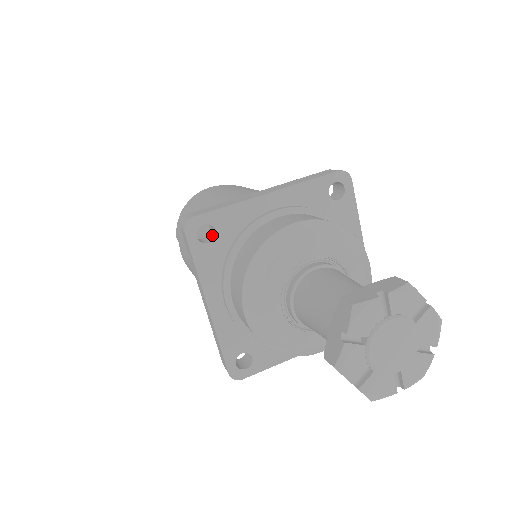
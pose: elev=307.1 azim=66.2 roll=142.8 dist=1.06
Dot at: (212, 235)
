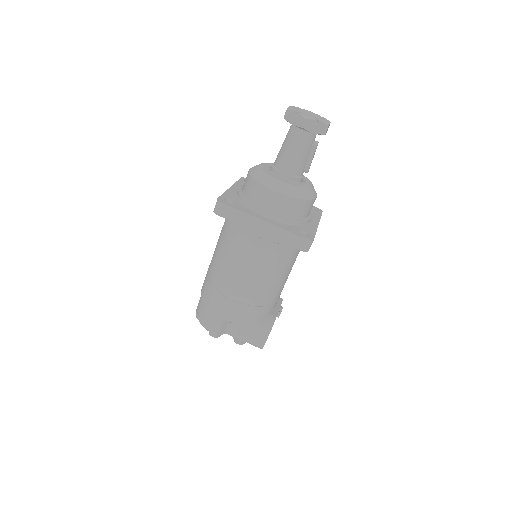
Dot at: occluded
